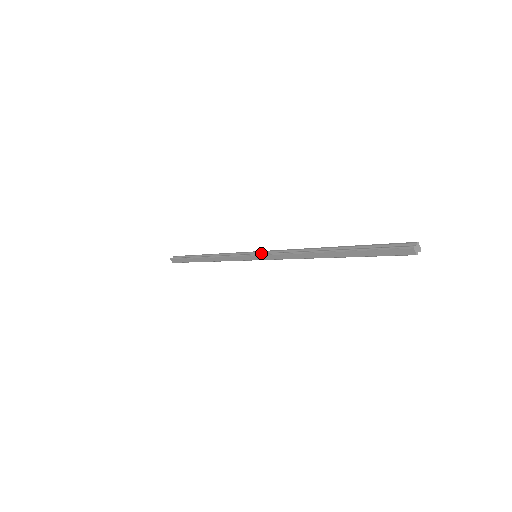
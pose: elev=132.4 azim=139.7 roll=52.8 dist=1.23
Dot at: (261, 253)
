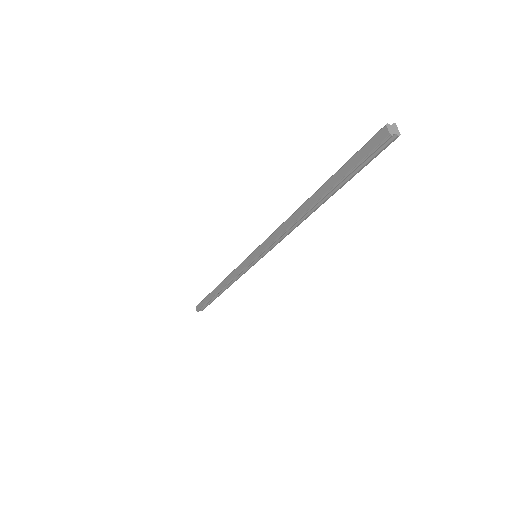
Dot at: occluded
